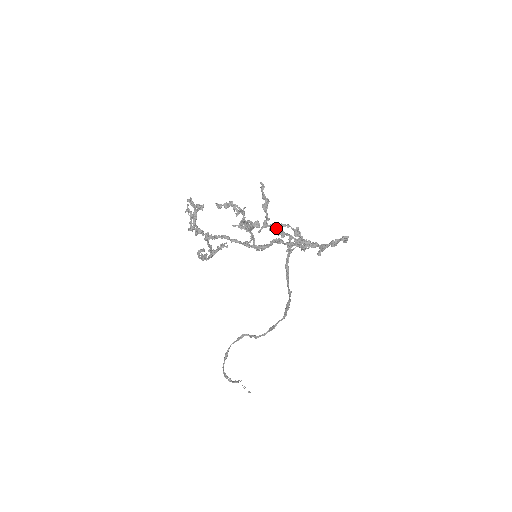
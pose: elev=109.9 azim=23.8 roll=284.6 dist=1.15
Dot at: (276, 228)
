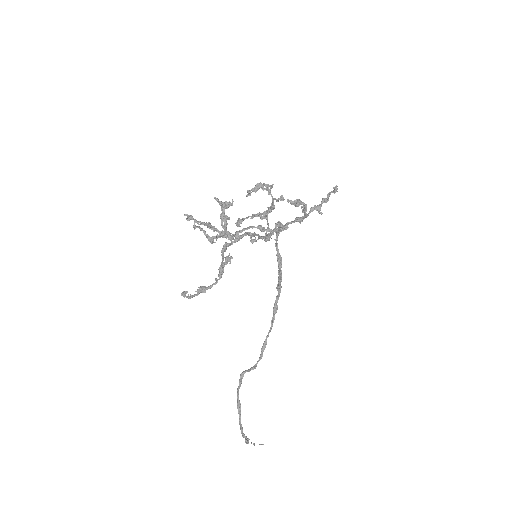
Dot at: (291, 200)
